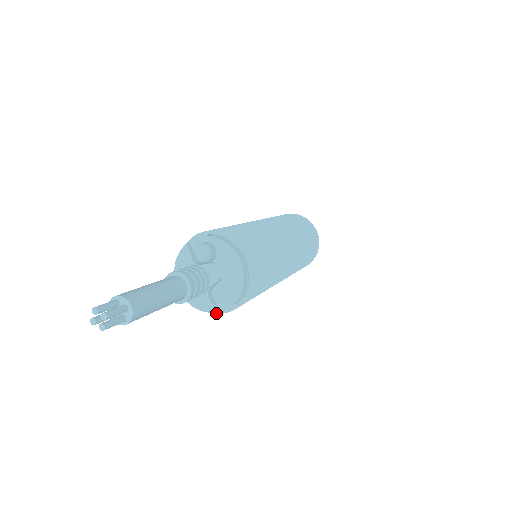
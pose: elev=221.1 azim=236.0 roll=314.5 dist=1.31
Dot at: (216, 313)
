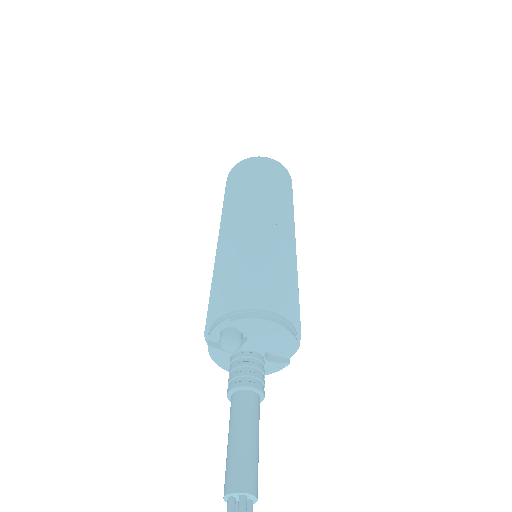
Dot at: occluded
